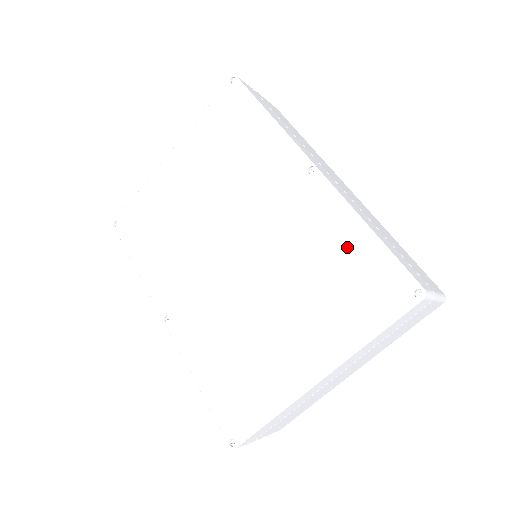
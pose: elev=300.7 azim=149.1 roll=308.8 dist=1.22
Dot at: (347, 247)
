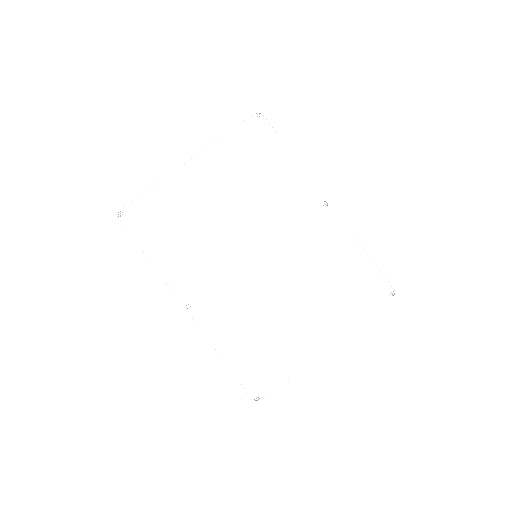
Dot at: (349, 261)
